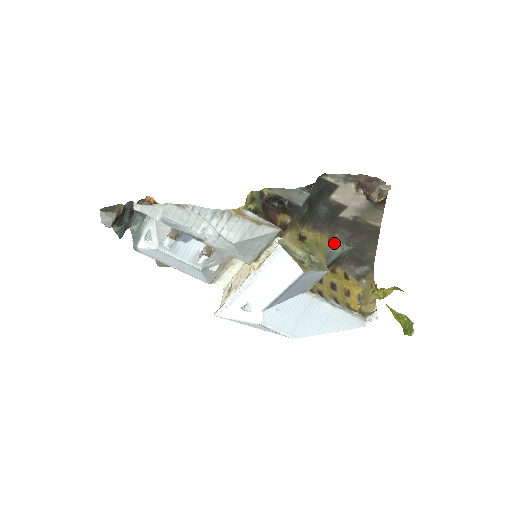
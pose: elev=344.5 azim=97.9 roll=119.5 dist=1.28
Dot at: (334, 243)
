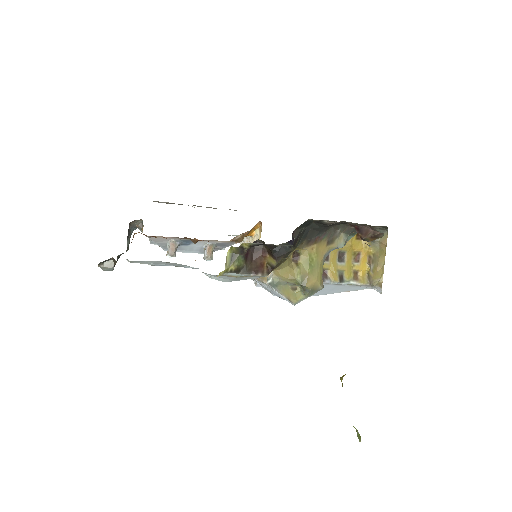
Dot at: (335, 242)
